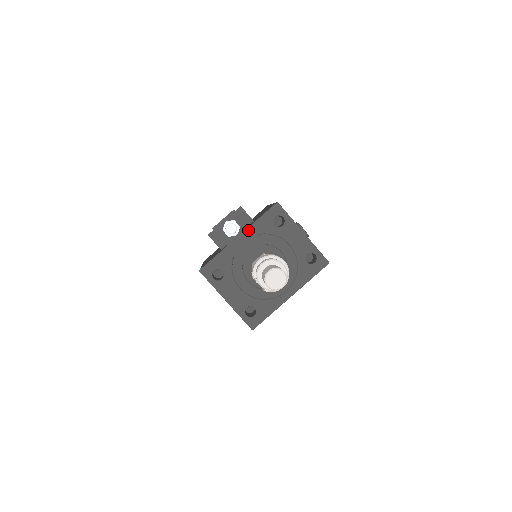
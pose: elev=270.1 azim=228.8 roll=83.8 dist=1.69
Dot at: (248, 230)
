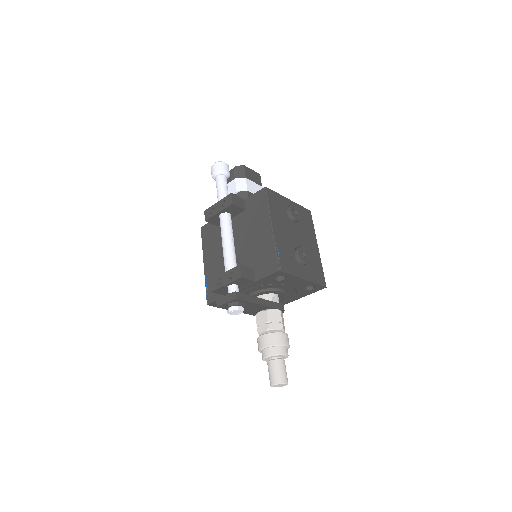
Dot at: (251, 303)
